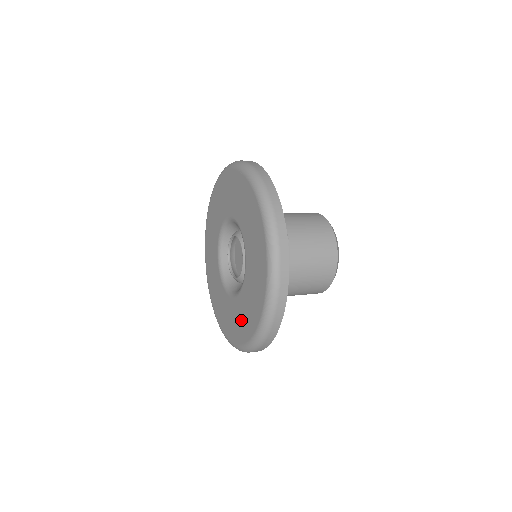
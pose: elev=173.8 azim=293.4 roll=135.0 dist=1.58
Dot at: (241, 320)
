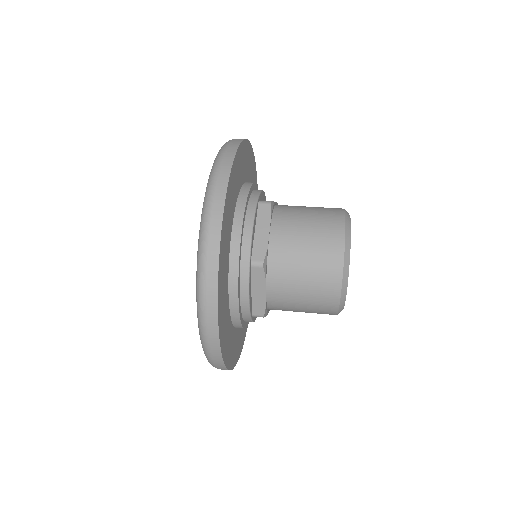
Dot at: occluded
